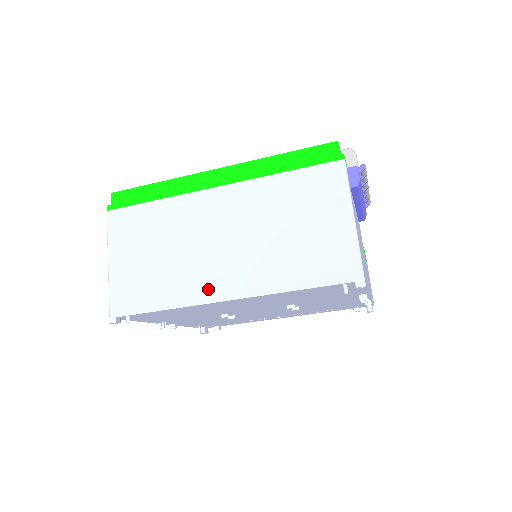
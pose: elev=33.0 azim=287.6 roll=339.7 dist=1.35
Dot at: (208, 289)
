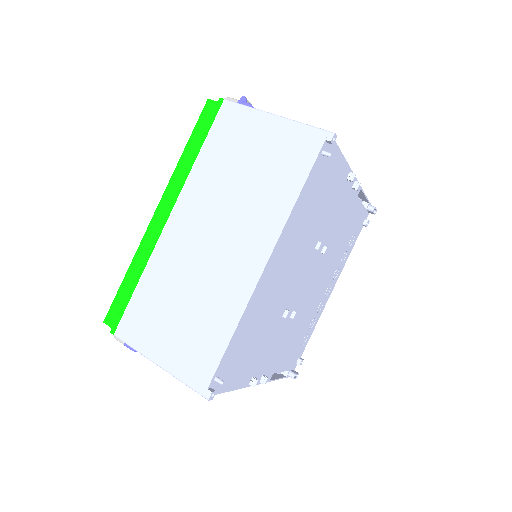
Dot at: (244, 277)
